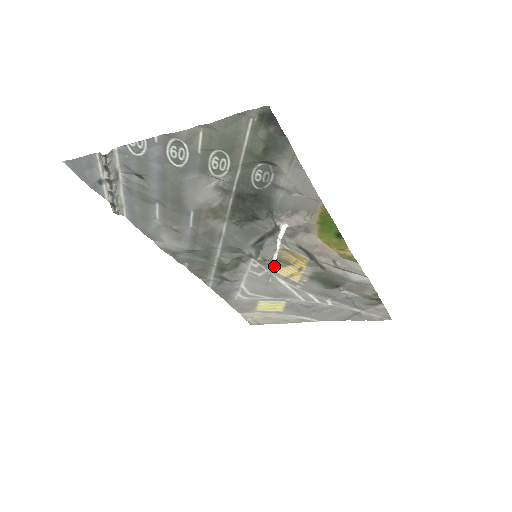
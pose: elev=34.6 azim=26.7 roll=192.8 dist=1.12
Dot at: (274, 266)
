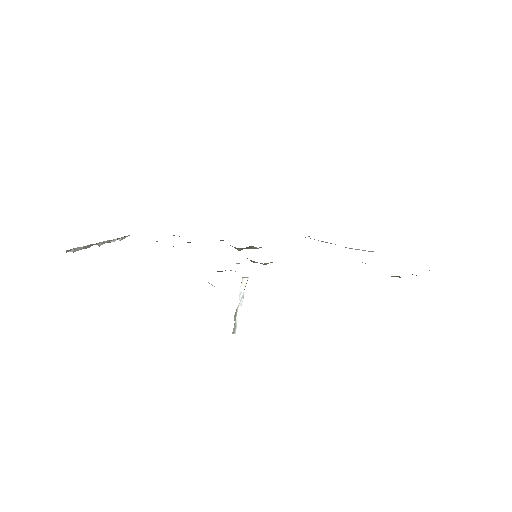
Dot at: occluded
